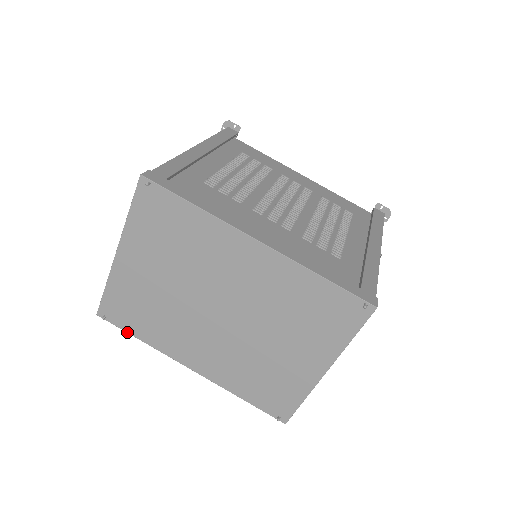
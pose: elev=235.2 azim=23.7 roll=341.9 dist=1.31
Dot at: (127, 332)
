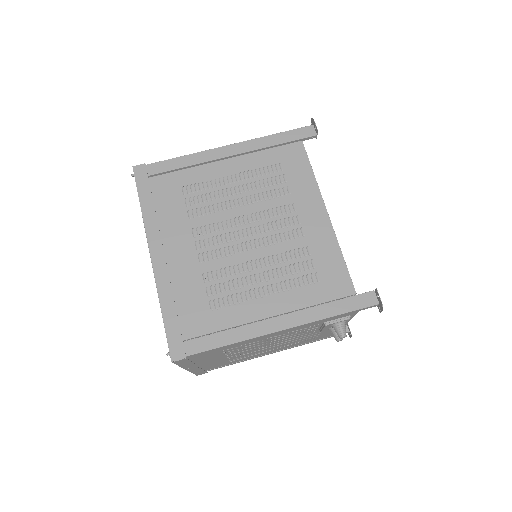
Dot at: occluded
